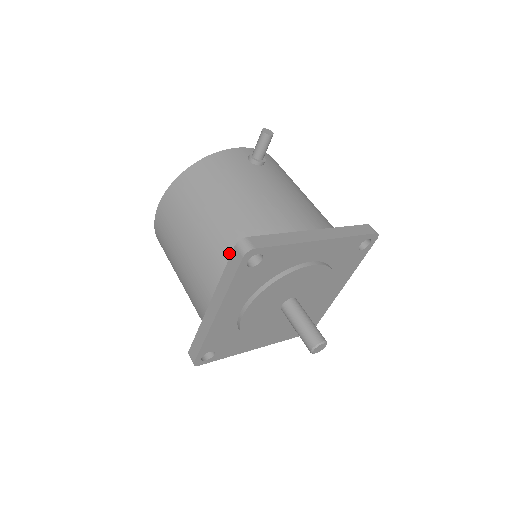
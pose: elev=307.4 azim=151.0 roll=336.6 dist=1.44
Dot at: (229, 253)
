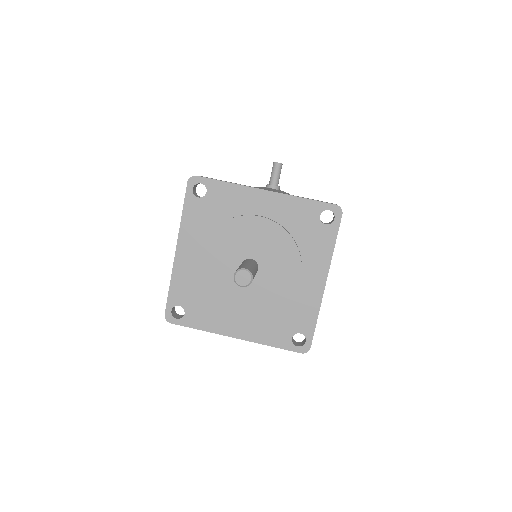
Dot at: occluded
